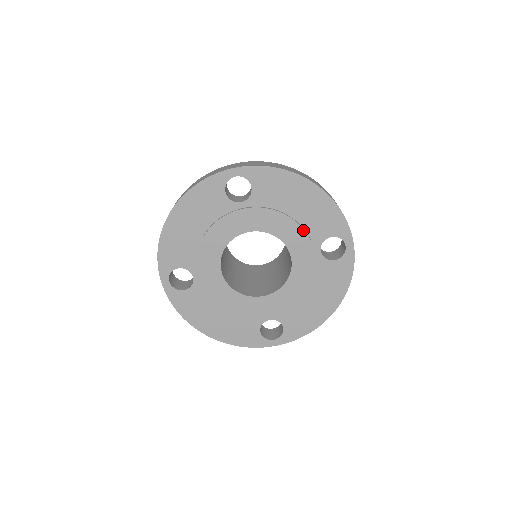
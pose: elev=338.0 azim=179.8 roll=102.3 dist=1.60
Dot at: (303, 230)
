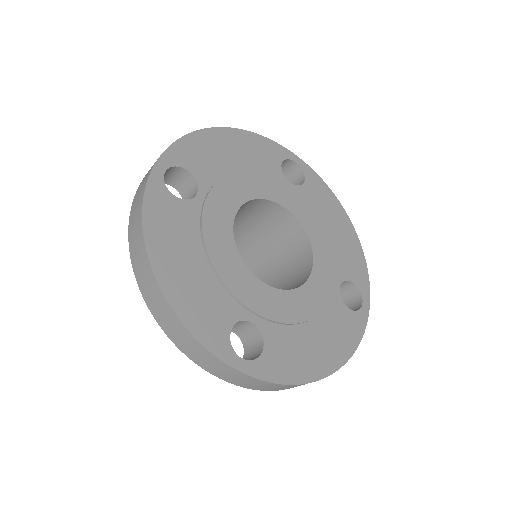
Dot at: (333, 252)
